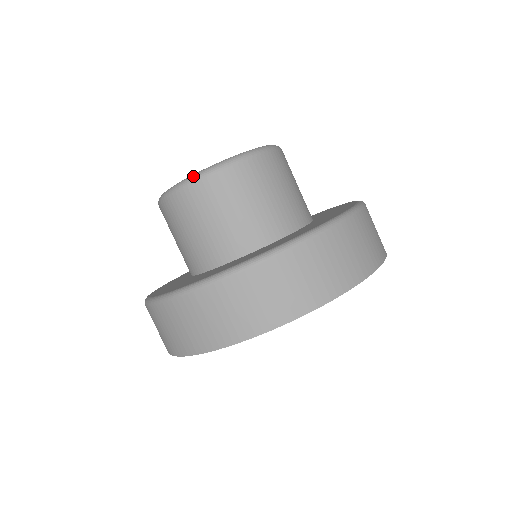
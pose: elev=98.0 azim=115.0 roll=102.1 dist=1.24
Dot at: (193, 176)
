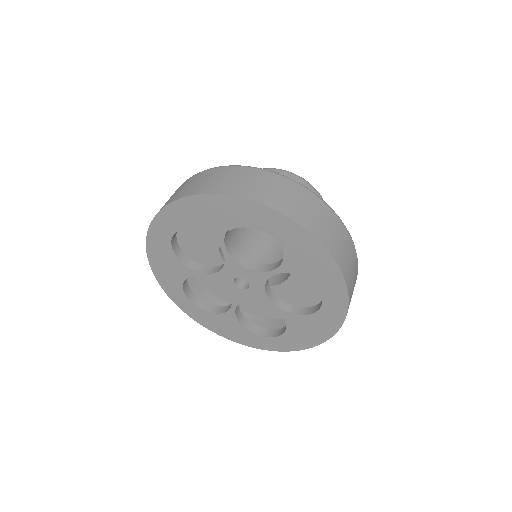
Dot at: occluded
